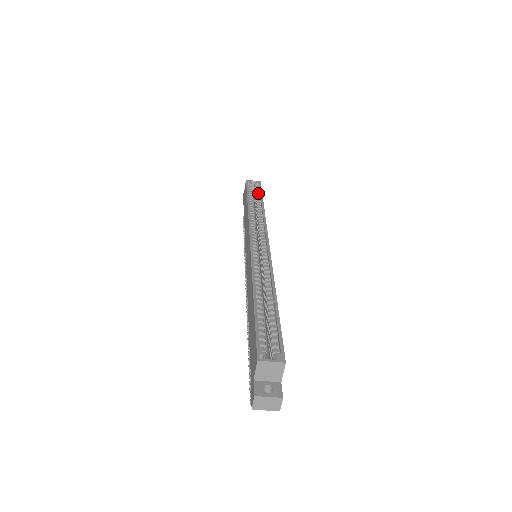
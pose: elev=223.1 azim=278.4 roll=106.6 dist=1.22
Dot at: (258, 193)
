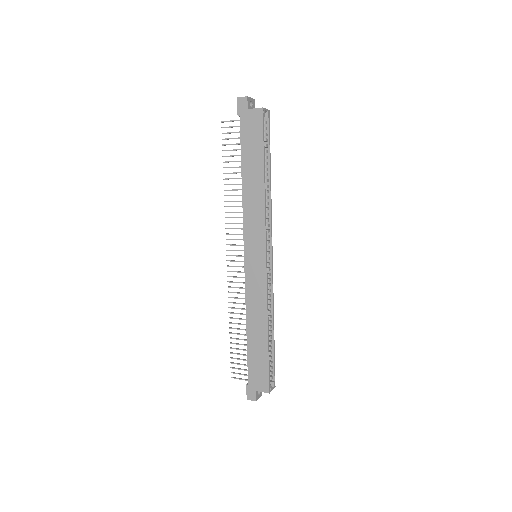
Dot at: (267, 141)
